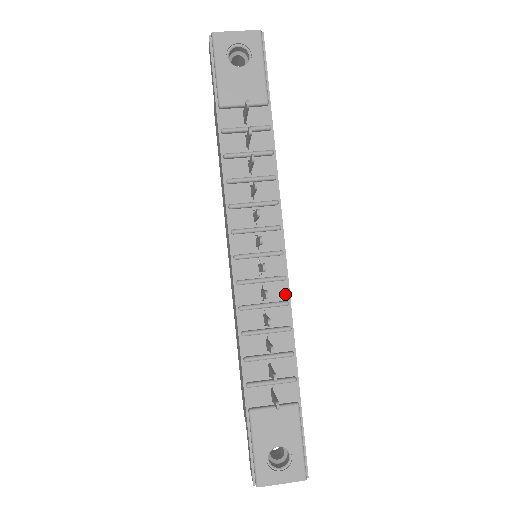
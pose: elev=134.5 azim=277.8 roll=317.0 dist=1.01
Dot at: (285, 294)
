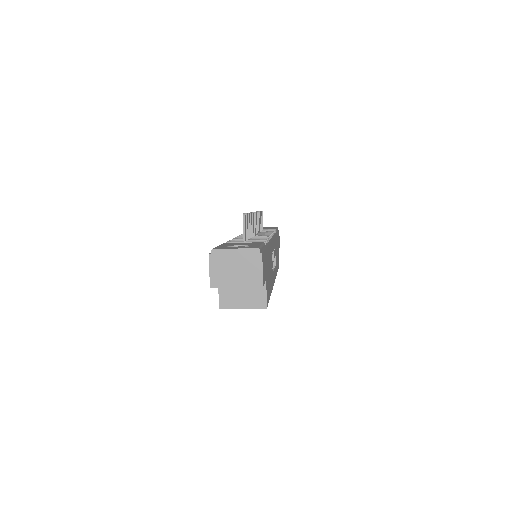
Dot at: occluded
